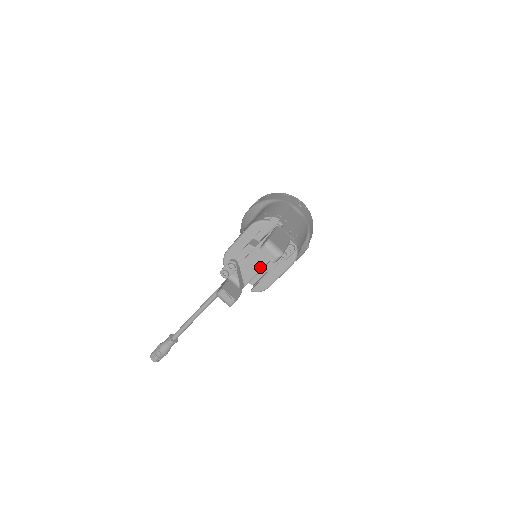
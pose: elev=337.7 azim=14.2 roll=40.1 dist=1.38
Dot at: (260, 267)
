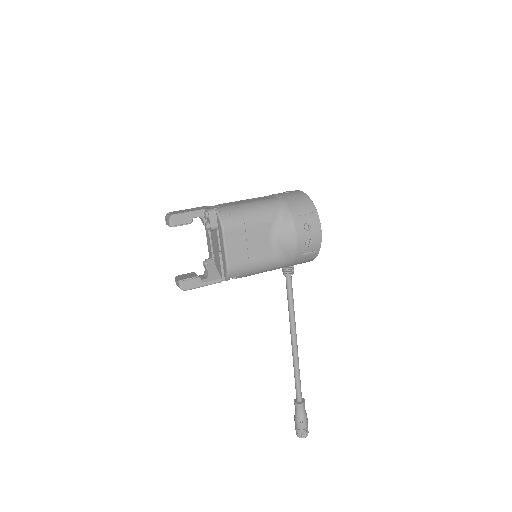
Dot at: (218, 252)
